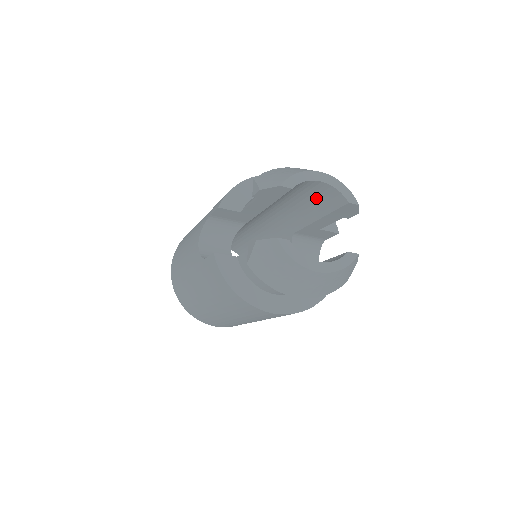
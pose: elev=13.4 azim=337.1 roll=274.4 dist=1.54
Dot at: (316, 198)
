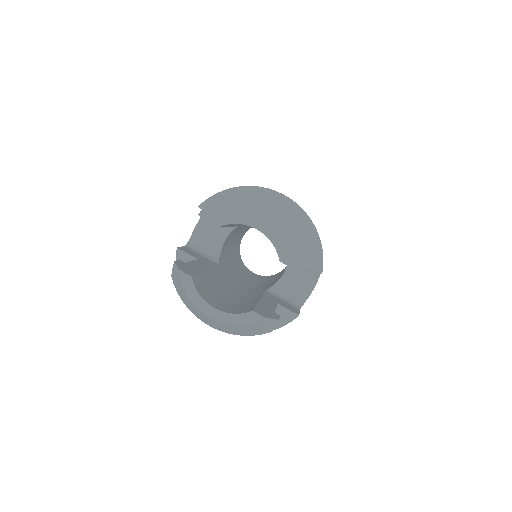
Dot at: occluded
